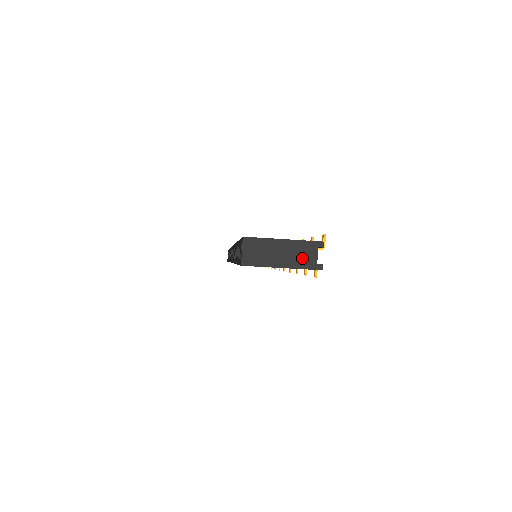
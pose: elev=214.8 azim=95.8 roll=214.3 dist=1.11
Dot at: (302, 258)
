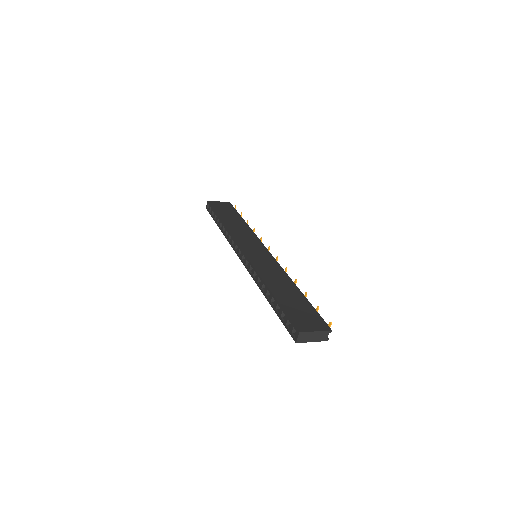
Dot at: (321, 337)
